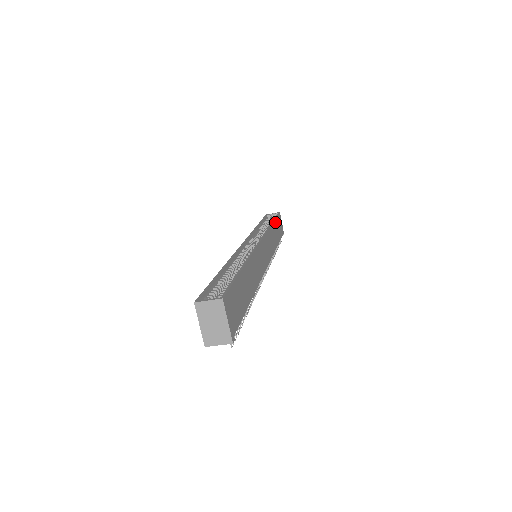
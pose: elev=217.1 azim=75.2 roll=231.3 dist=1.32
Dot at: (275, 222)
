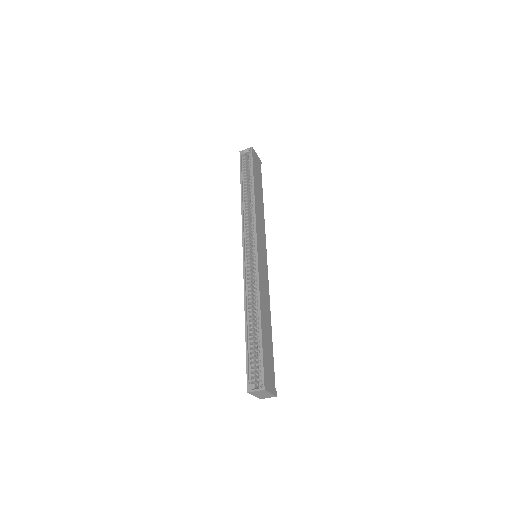
Dot at: (254, 179)
